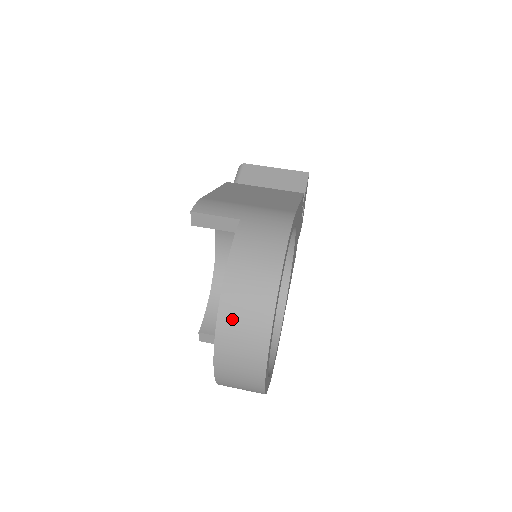
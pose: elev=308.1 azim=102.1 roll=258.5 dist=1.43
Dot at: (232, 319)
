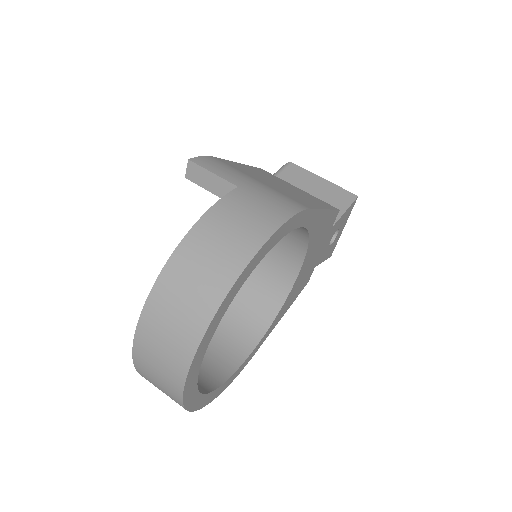
Dot at: (171, 290)
